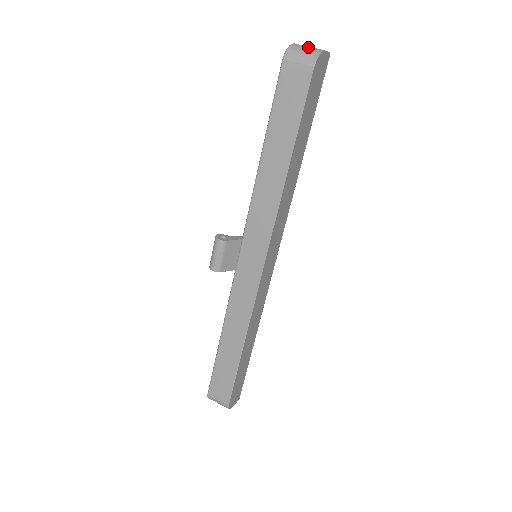
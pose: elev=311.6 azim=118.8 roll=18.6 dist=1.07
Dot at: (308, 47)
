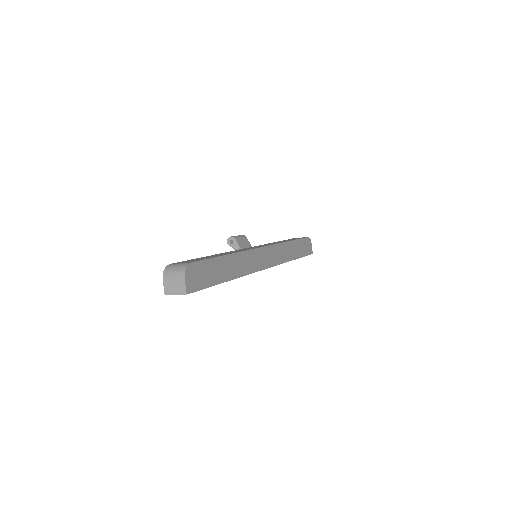
Dot at: occluded
